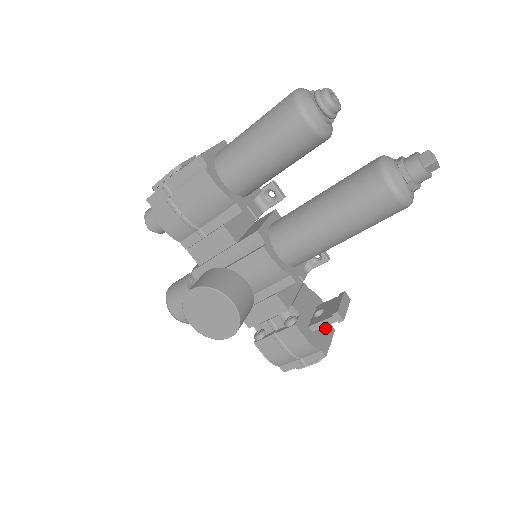
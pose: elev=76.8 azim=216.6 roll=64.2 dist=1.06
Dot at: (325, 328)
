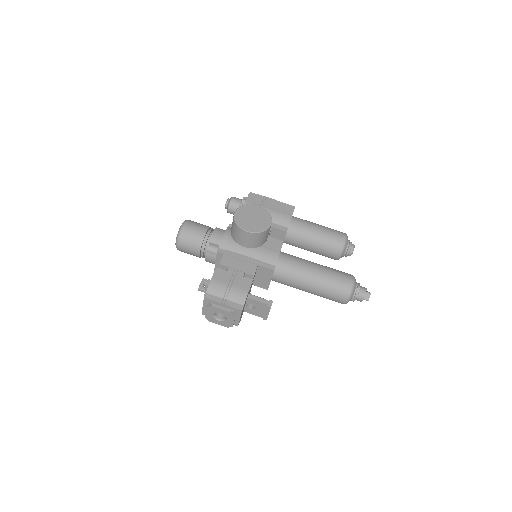
Dot at: occluded
